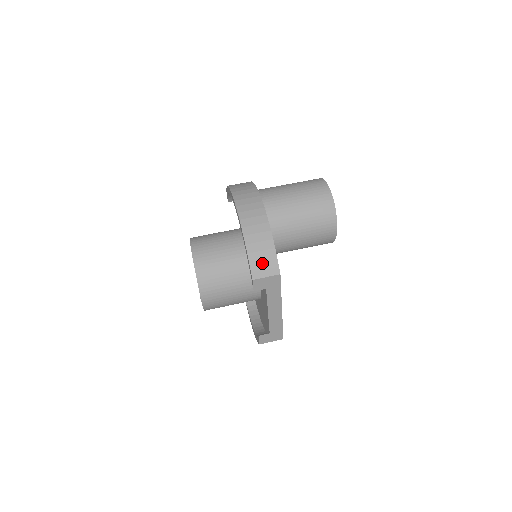
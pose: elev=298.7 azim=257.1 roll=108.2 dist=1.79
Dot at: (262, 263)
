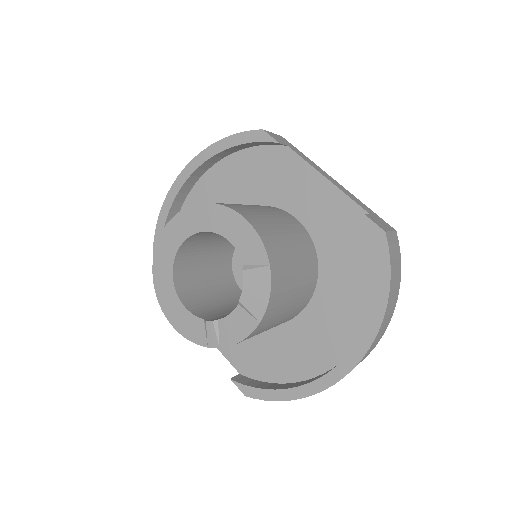
Dot at: occluded
